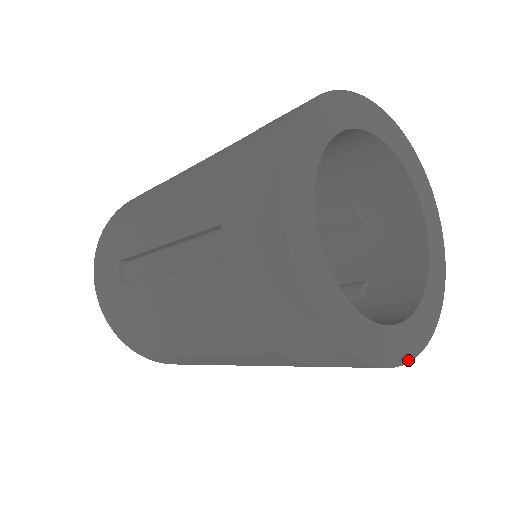
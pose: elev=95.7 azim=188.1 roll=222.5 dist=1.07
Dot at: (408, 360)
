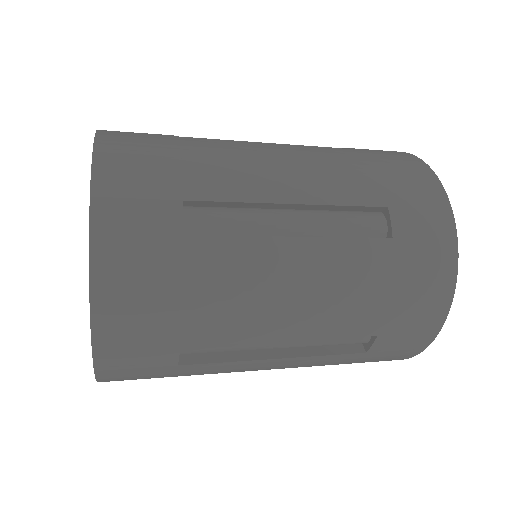
Dot at: occluded
